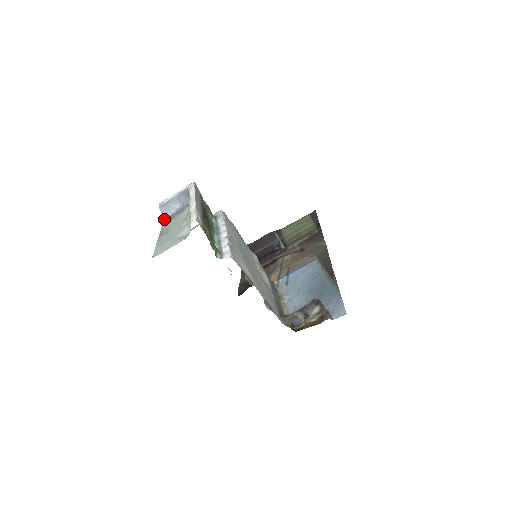
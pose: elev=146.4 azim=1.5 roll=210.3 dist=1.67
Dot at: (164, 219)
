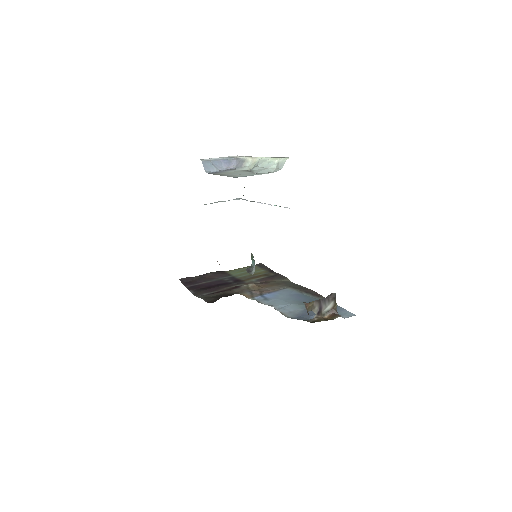
Dot at: (206, 172)
